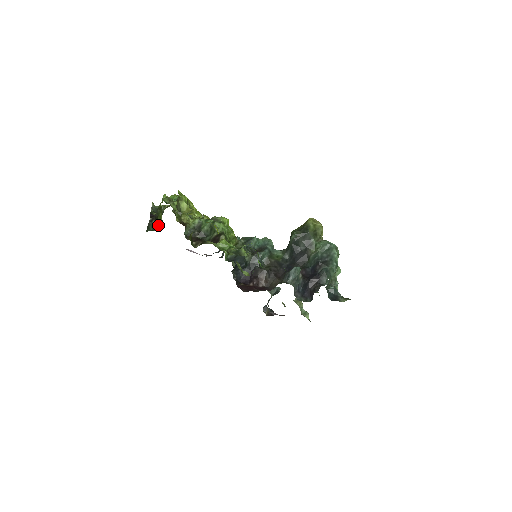
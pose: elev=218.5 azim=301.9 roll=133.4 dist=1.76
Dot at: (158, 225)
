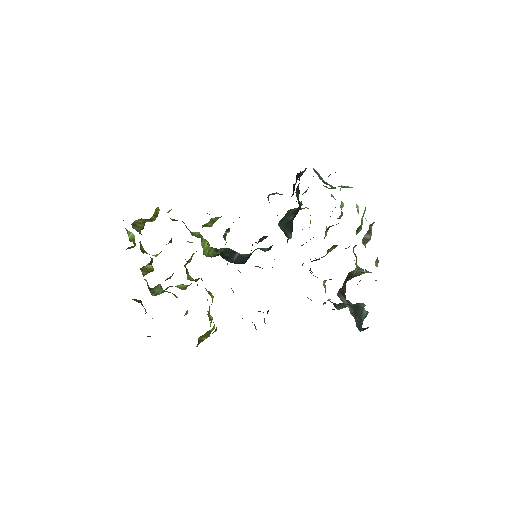
Dot at: occluded
